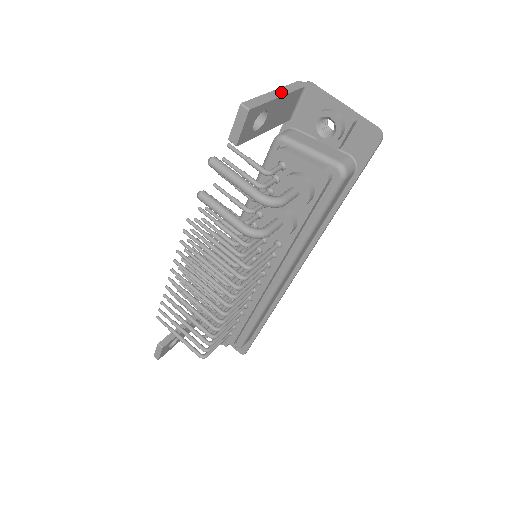
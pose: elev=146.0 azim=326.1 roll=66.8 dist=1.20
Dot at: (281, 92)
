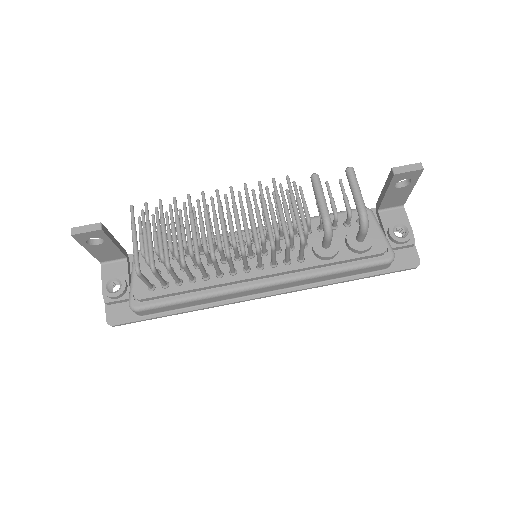
Dot at: (410, 189)
